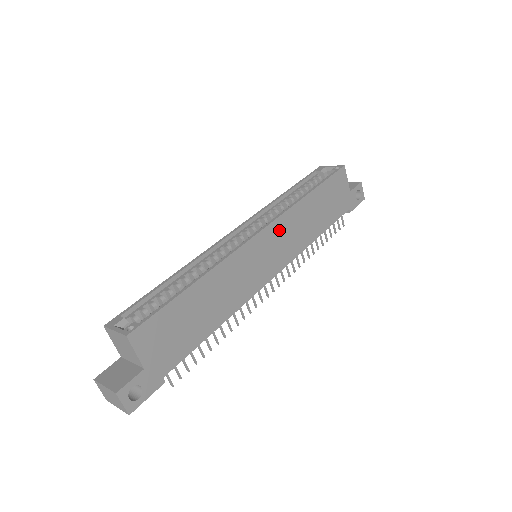
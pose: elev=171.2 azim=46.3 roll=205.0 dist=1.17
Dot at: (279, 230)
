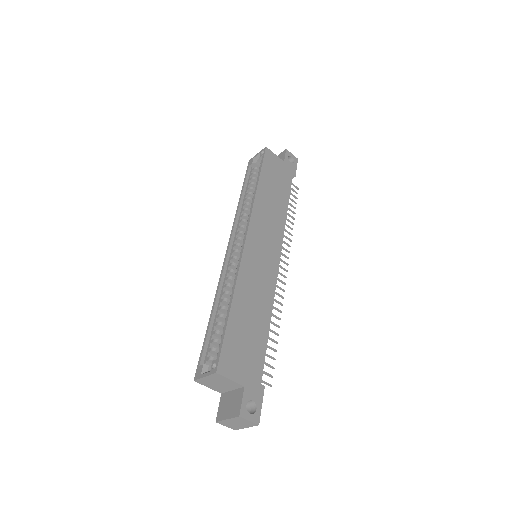
Dot at: (258, 226)
